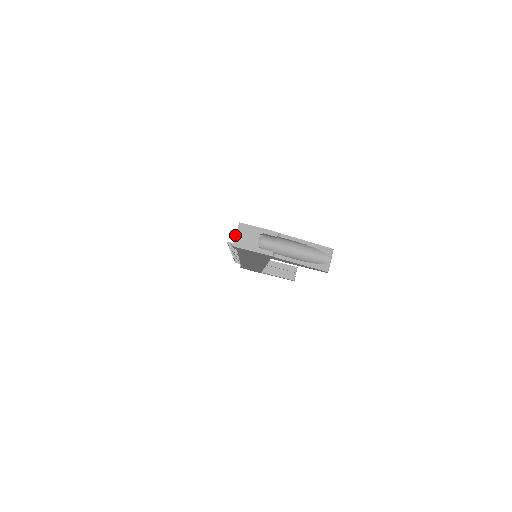
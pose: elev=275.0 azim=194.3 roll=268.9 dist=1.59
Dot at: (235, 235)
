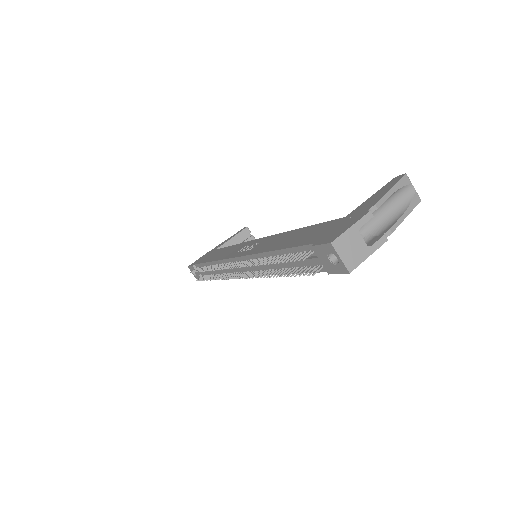
Dot at: (286, 260)
